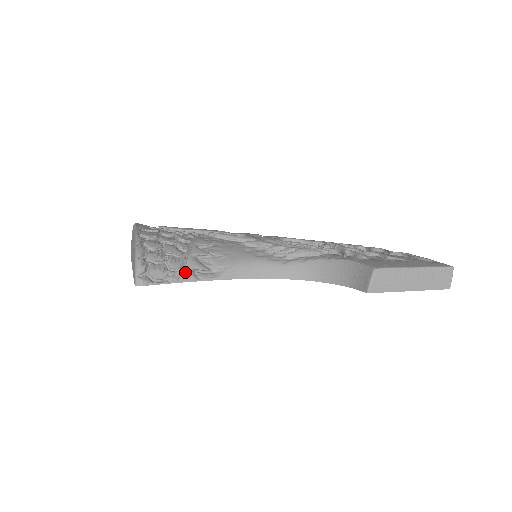
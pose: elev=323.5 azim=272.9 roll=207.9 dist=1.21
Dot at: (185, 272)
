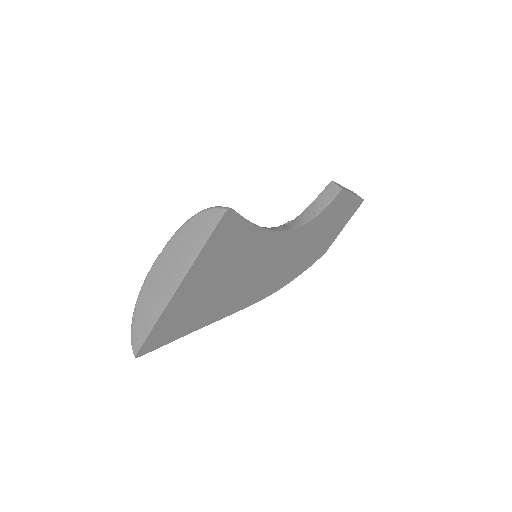
Dot at: occluded
